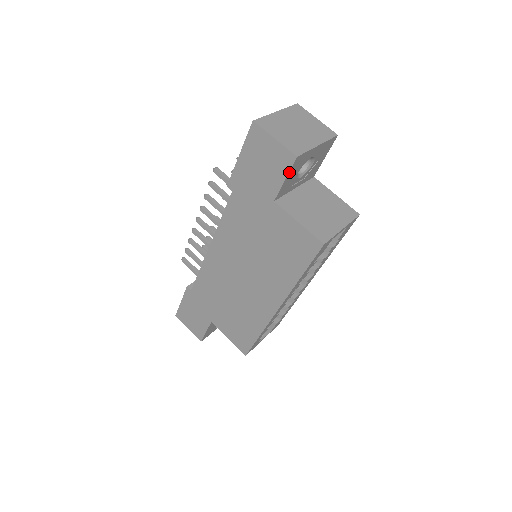
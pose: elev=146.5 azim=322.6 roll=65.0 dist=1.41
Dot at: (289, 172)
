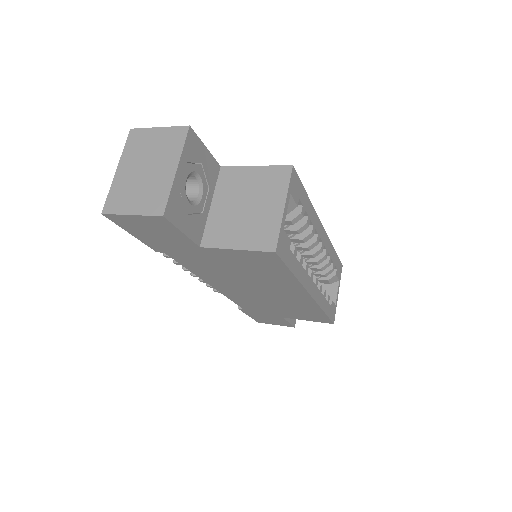
Dot at: (176, 226)
